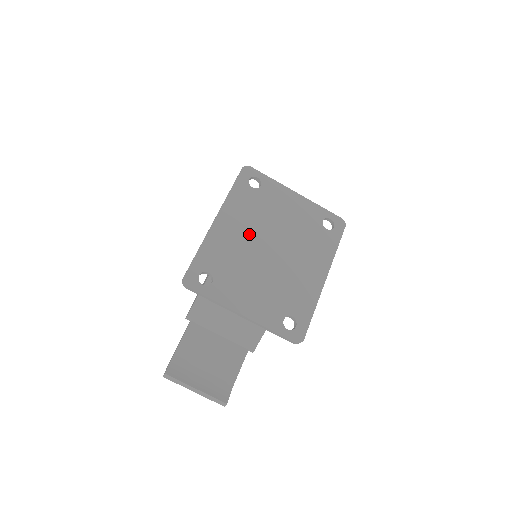
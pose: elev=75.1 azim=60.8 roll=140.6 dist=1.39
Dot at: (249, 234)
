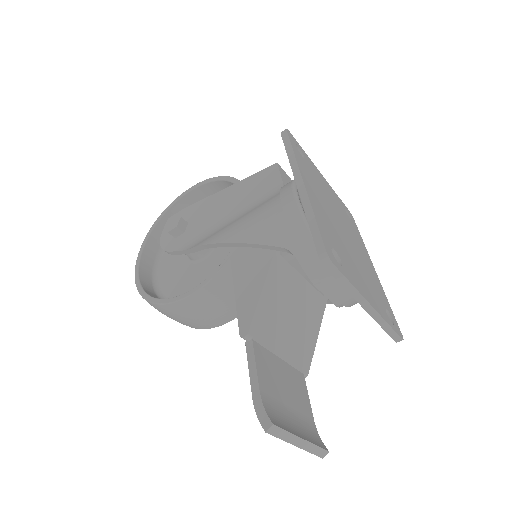
Dot at: (327, 209)
